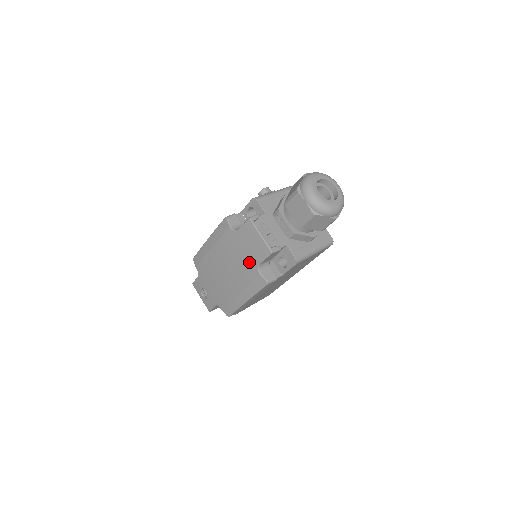
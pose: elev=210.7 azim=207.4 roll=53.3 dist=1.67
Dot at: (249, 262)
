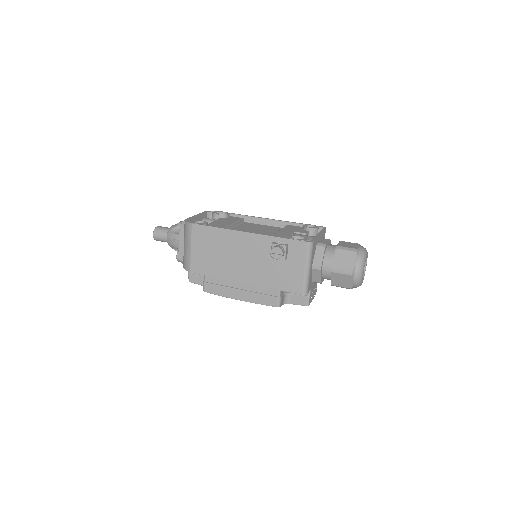
Dot at: occluded
